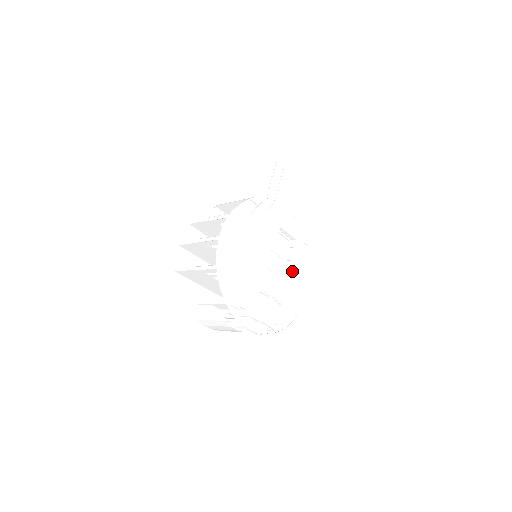
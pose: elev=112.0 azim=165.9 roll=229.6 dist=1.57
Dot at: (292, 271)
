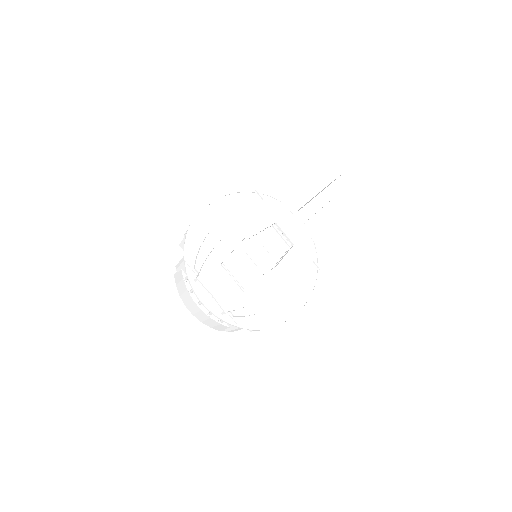
Dot at: (274, 269)
